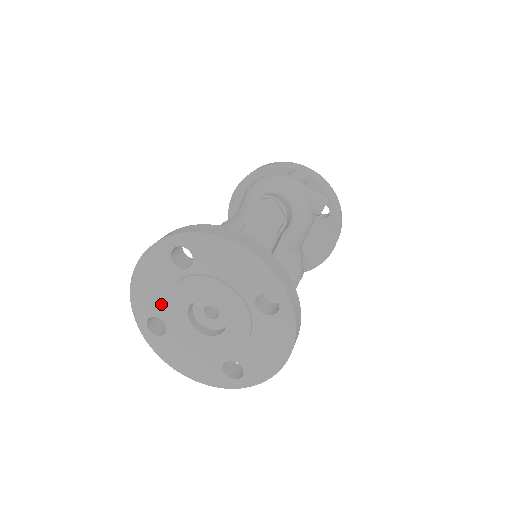
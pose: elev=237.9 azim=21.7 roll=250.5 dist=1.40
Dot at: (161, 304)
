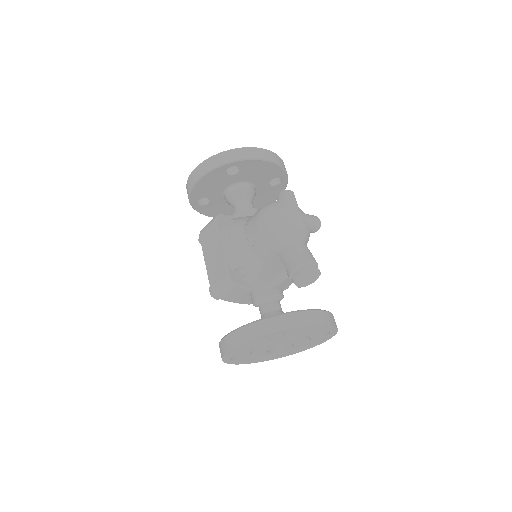
Dot at: (248, 352)
